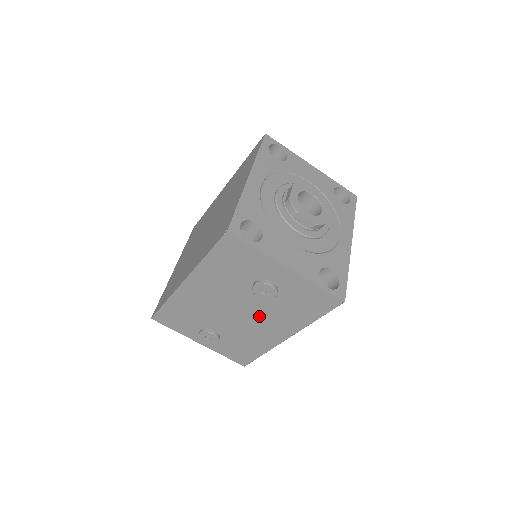
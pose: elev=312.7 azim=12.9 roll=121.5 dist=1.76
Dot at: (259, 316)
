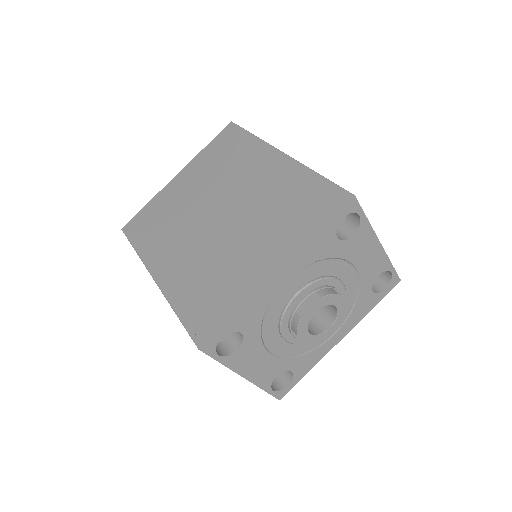
Dot at: occluded
